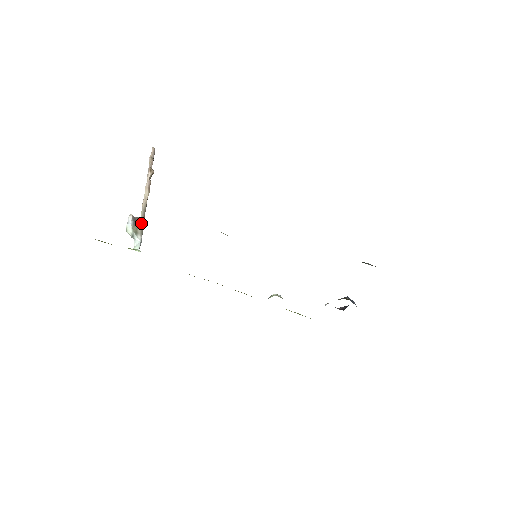
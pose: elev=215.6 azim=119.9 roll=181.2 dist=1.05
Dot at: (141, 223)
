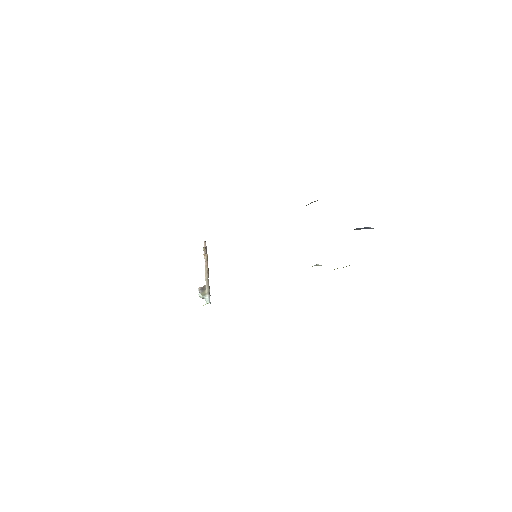
Dot at: (207, 288)
